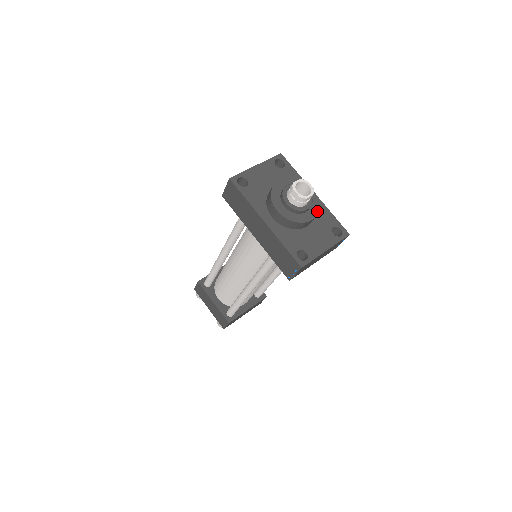
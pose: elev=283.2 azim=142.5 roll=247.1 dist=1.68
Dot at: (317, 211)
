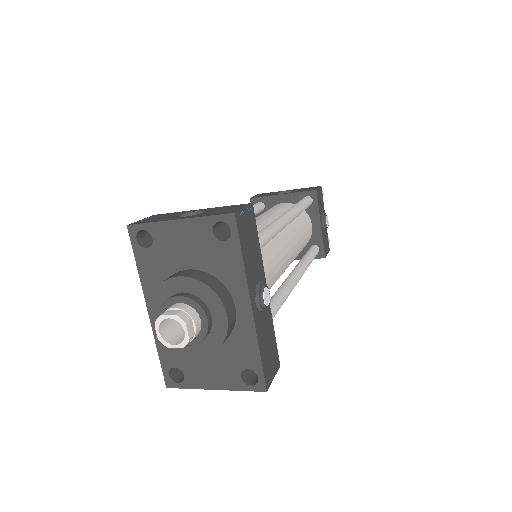
Dot at: (212, 349)
